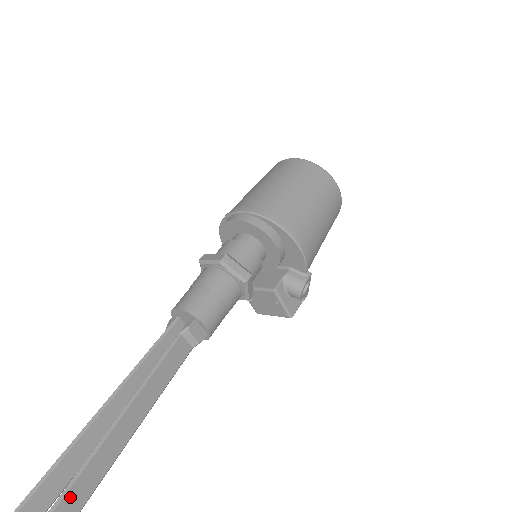
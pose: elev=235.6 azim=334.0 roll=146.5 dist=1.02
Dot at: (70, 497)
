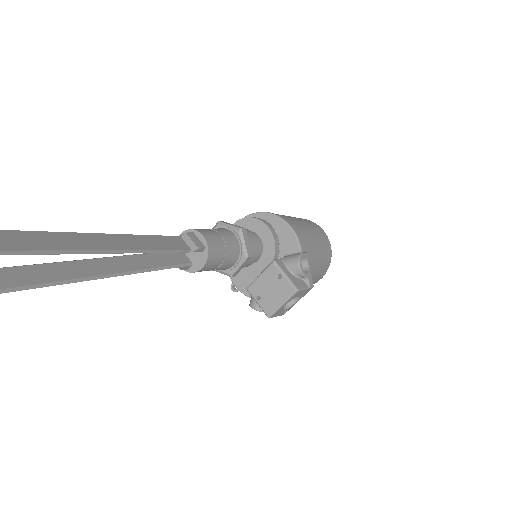
Dot at: (51, 236)
